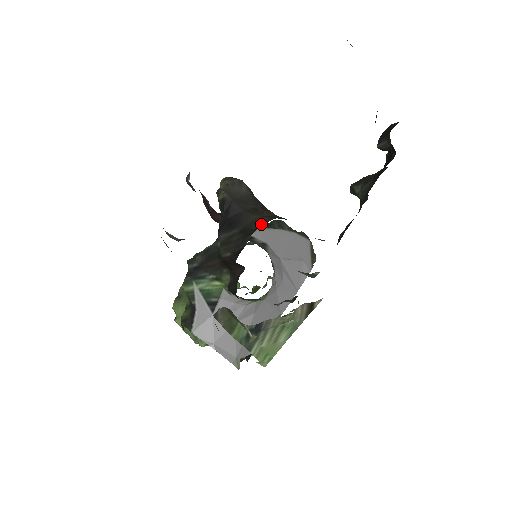
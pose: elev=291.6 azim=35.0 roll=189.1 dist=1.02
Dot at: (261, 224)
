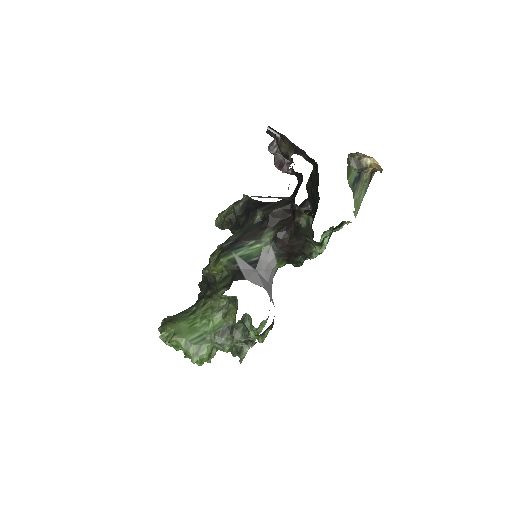
Dot at: occluded
